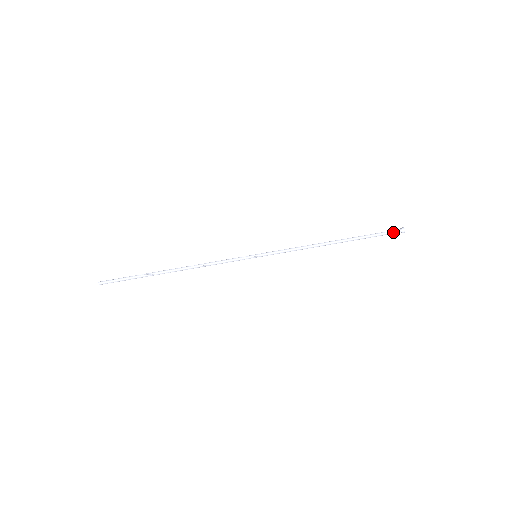
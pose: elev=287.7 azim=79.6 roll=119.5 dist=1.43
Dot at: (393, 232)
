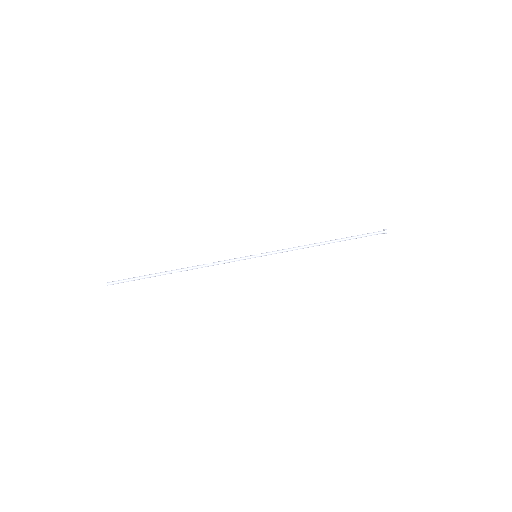
Dot at: (376, 232)
